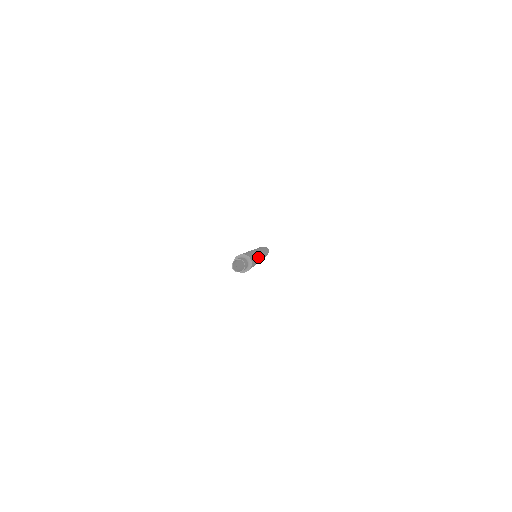
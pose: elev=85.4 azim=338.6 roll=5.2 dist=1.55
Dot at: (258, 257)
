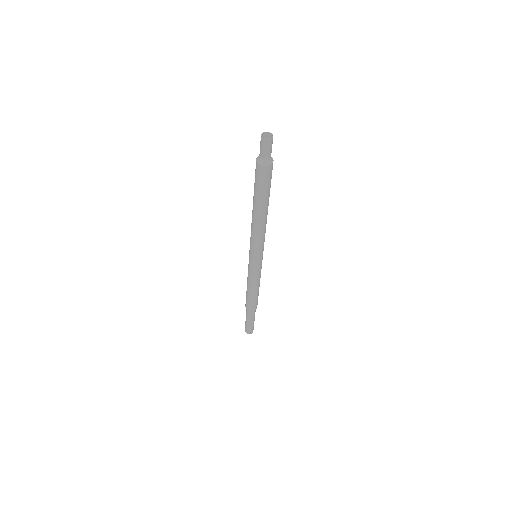
Dot at: occluded
